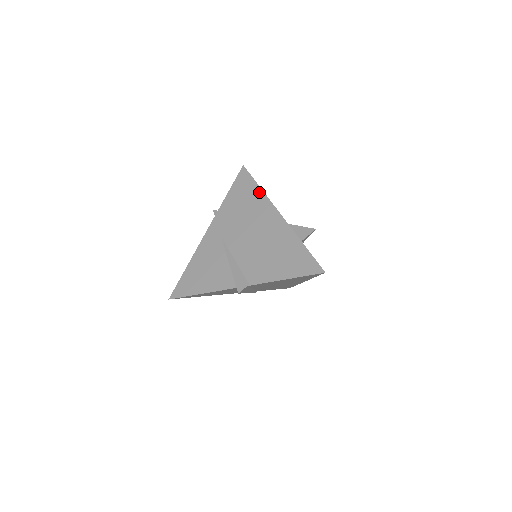
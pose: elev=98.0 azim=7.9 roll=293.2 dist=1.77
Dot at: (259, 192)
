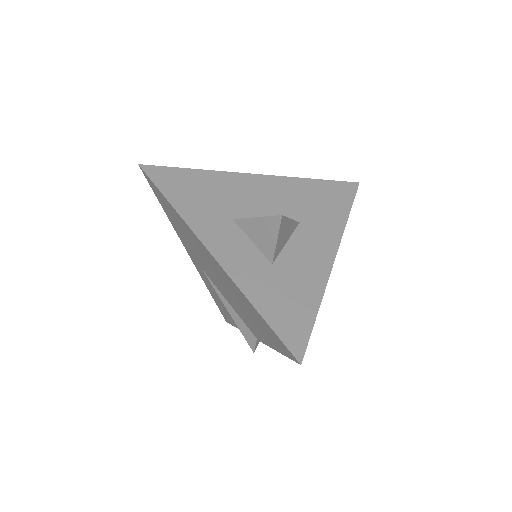
Dot at: (176, 214)
